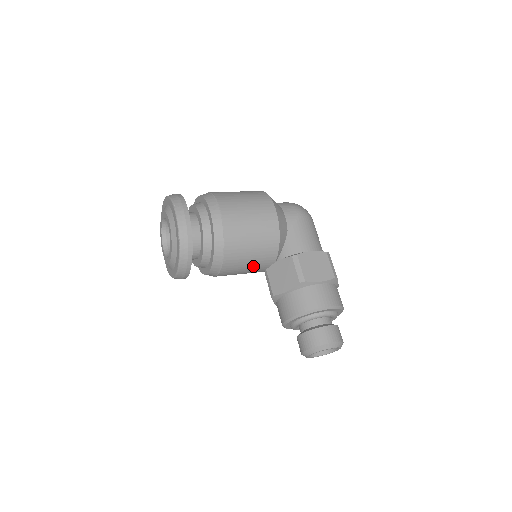
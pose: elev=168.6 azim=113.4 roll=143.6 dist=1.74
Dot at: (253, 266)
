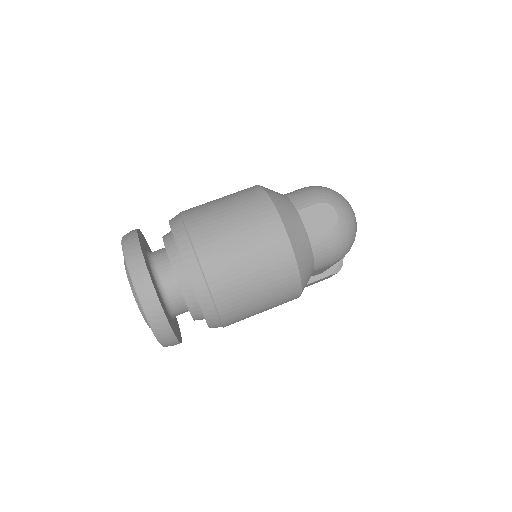
Dot at: occluded
